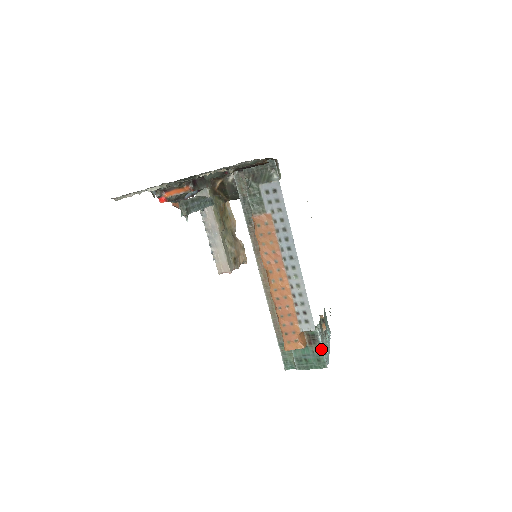
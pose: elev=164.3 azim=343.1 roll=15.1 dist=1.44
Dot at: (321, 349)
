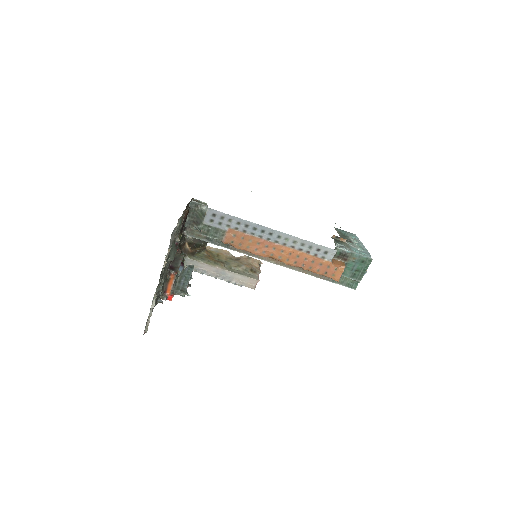
Dot at: (355, 255)
